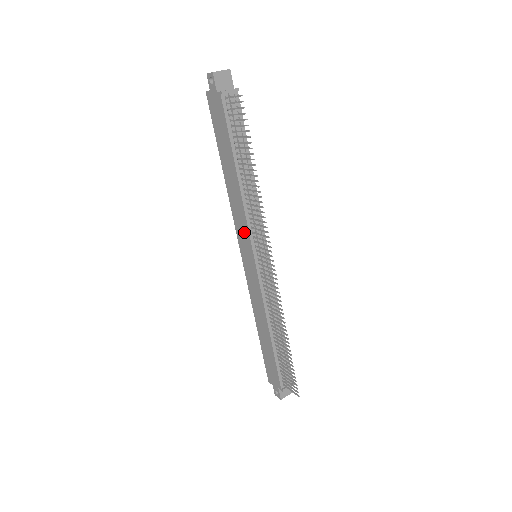
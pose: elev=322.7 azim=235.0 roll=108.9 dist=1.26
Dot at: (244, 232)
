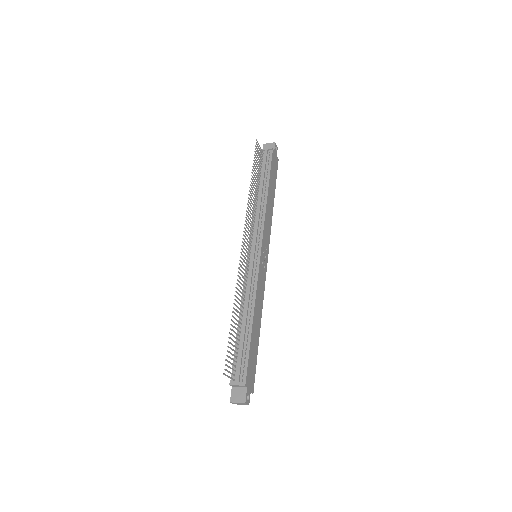
Dot at: occluded
